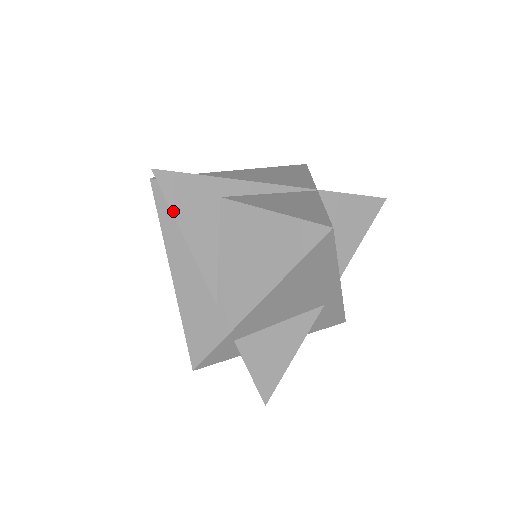
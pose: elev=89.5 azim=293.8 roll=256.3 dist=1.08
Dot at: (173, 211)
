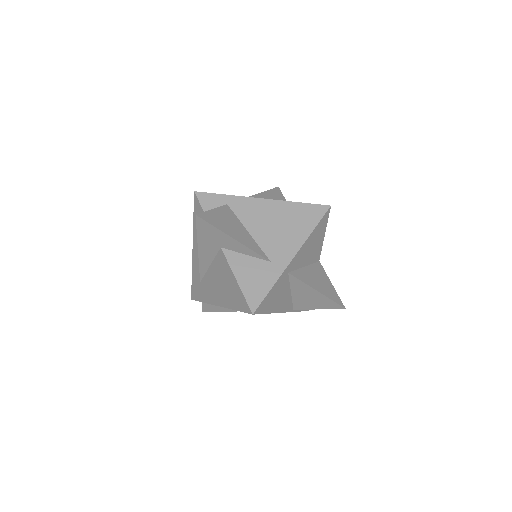
Dot at: (269, 191)
